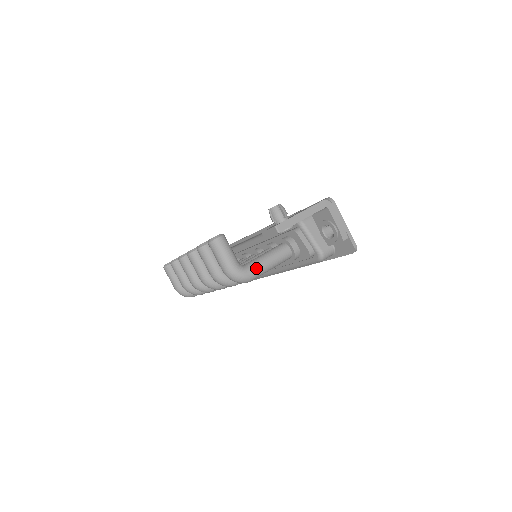
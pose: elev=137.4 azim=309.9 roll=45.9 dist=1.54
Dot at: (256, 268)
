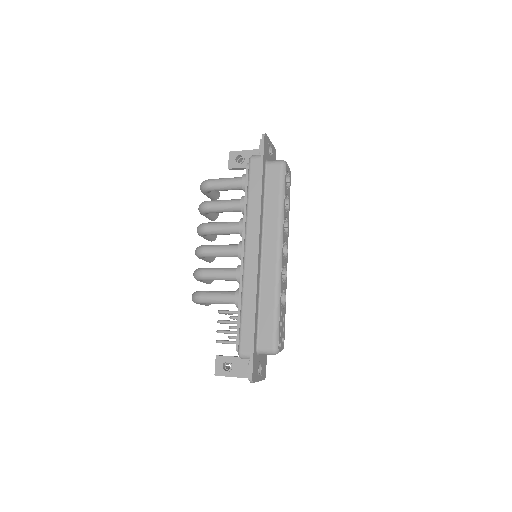
Dot at: occluded
